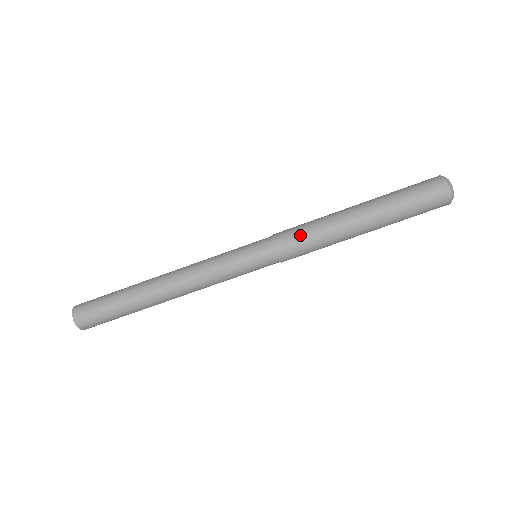
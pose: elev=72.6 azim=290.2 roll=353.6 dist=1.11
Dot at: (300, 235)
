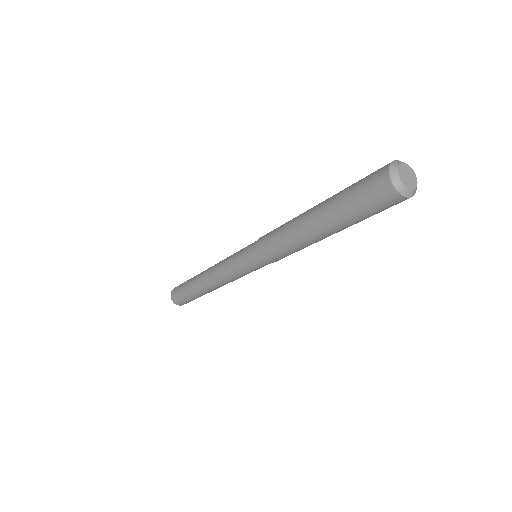
Dot at: (276, 252)
